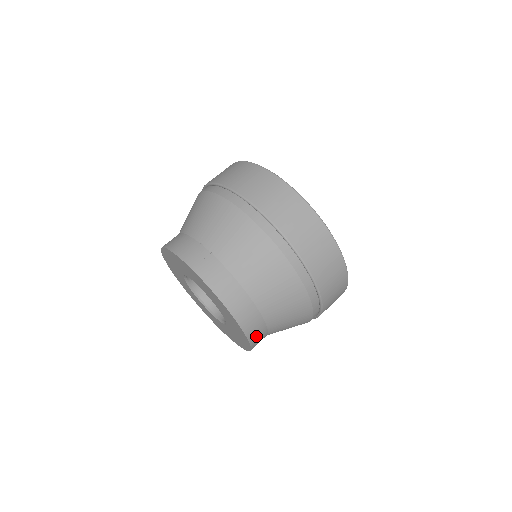
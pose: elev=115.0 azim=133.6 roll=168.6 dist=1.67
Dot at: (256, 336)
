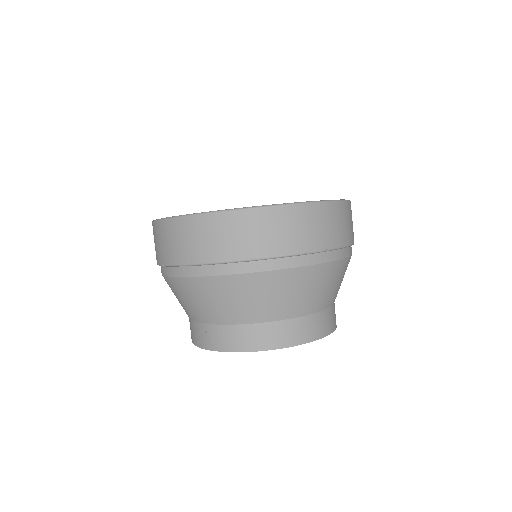
Dot at: (316, 329)
